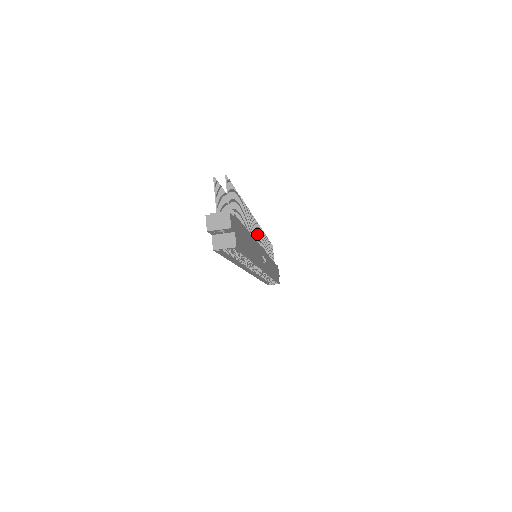
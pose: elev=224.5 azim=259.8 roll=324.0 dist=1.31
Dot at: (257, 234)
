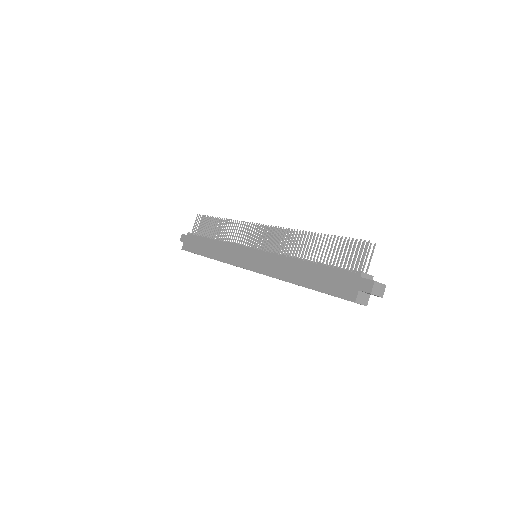
Dot at: occluded
